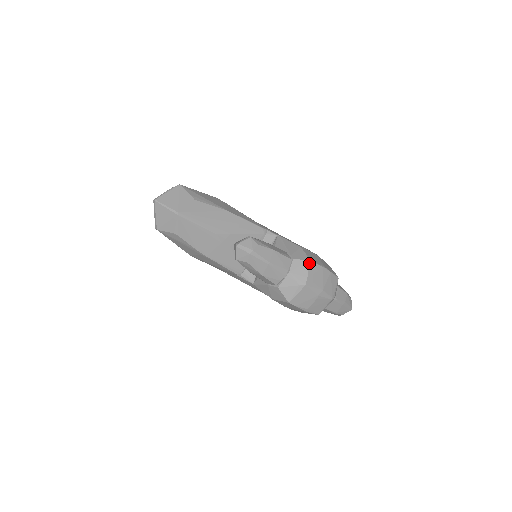
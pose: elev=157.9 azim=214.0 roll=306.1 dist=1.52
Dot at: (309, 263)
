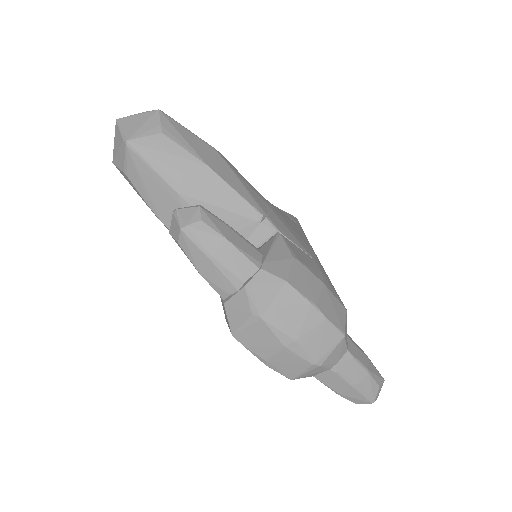
Dot at: (283, 285)
